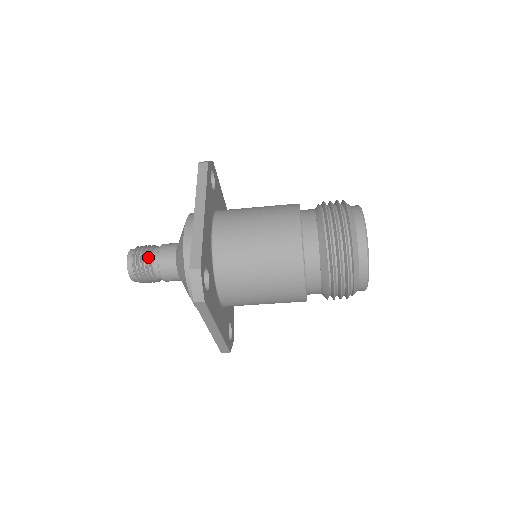
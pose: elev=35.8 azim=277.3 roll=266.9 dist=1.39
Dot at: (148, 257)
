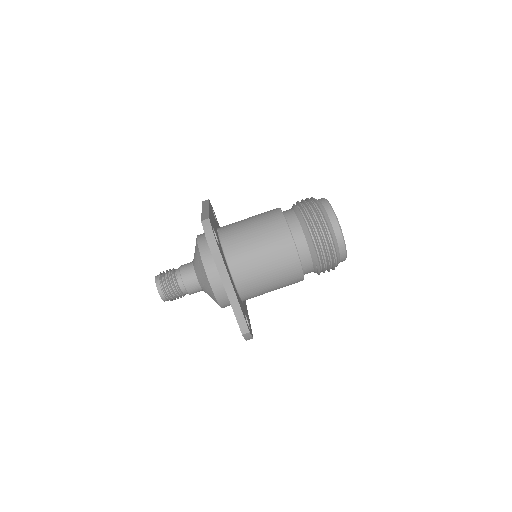
Dot at: (172, 272)
